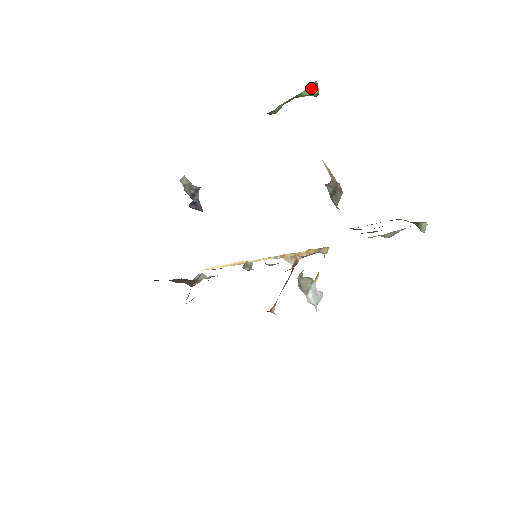
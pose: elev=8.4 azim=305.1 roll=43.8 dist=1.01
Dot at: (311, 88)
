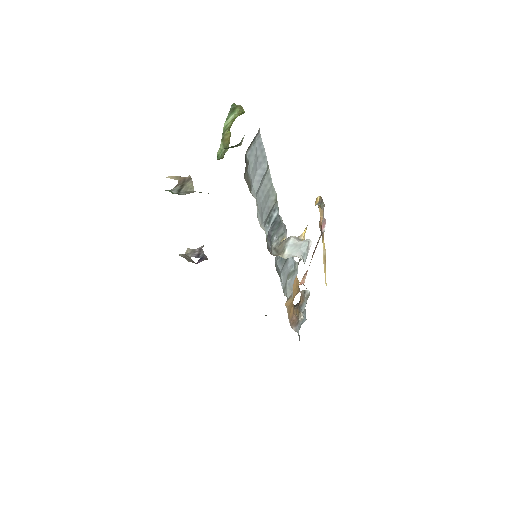
Dot at: (230, 114)
